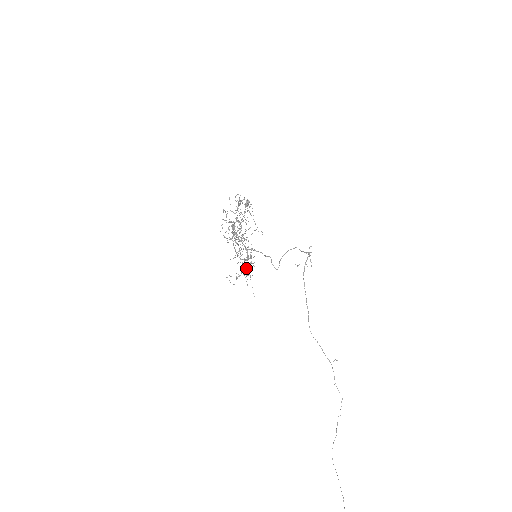
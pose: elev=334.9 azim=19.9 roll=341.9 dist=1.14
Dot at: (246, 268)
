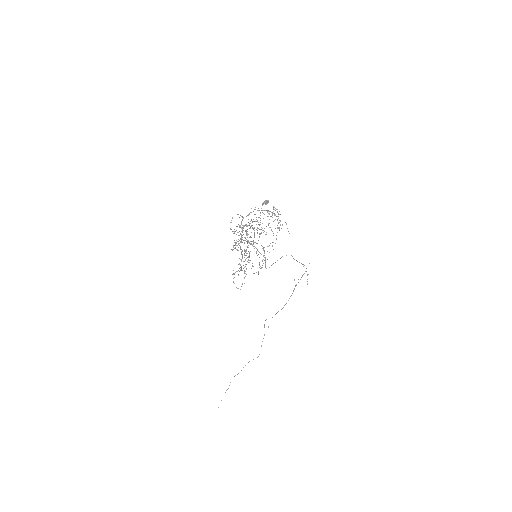
Dot at: (246, 268)
